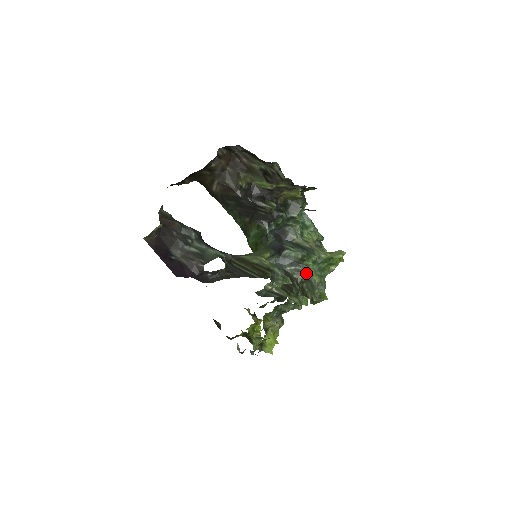
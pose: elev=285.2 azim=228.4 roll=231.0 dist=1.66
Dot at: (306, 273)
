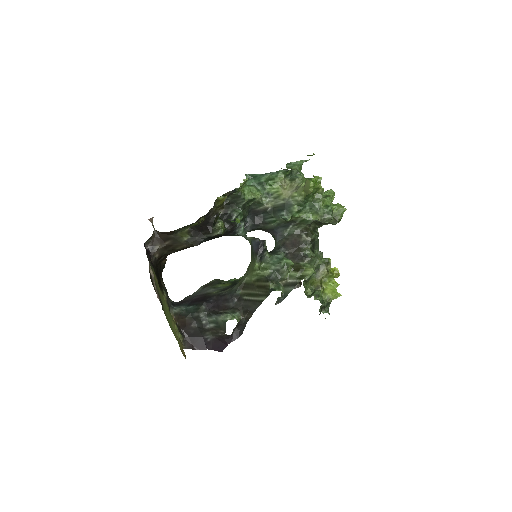
Dot at: (303, 222)
